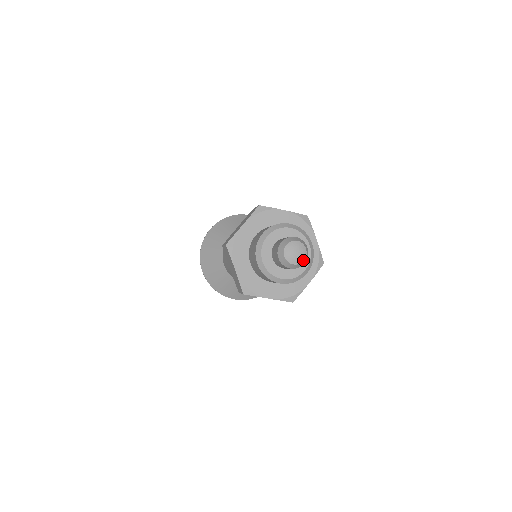
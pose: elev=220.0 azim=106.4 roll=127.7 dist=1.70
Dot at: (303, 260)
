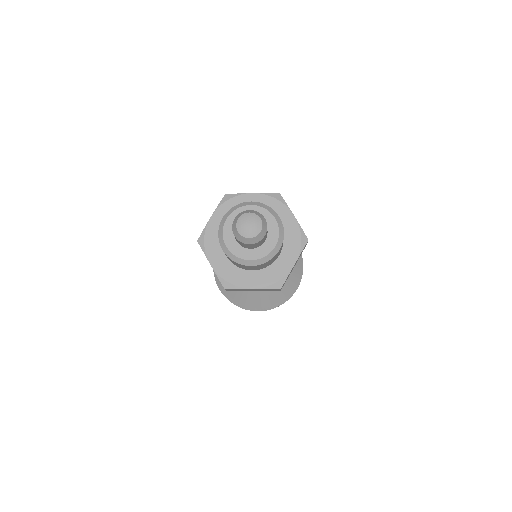
Dot at: (259, 231)
